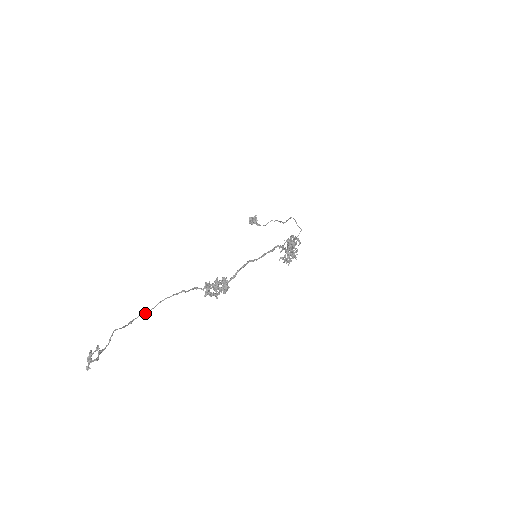
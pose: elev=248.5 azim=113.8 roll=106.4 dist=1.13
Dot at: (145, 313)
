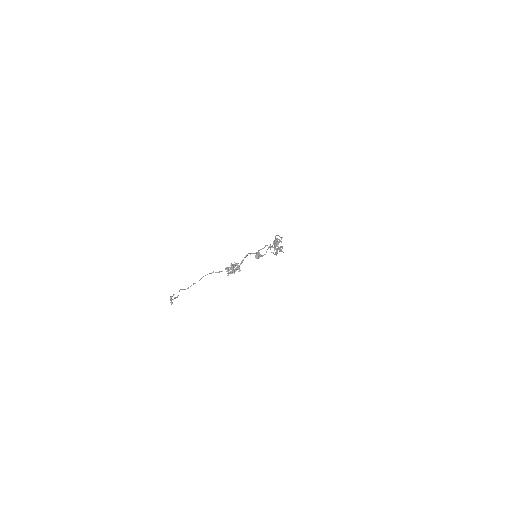
Dot at: (195, 283)
